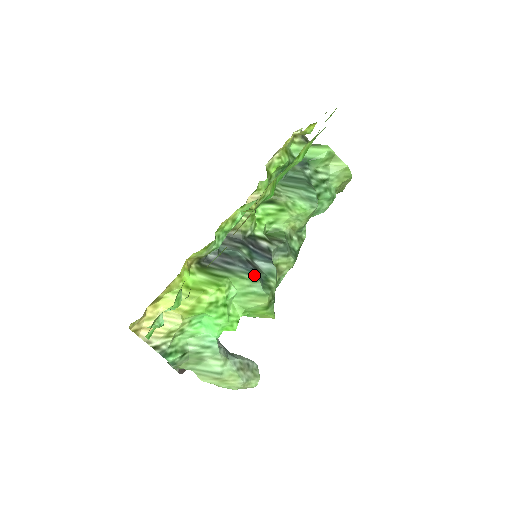
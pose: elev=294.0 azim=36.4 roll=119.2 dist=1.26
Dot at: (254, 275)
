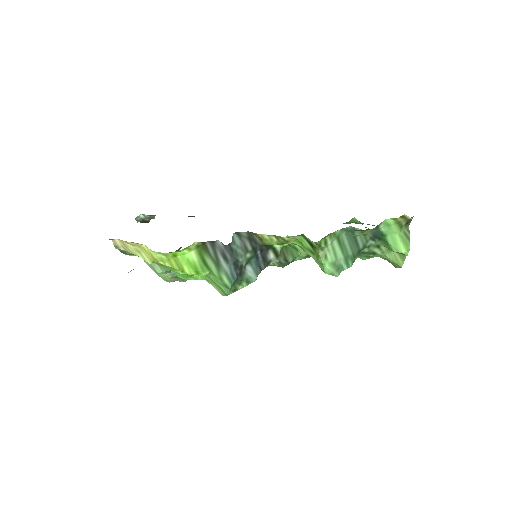
Dot at: (231, 283)
